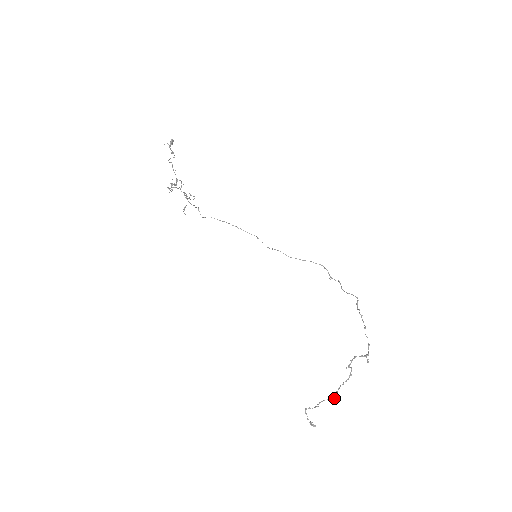
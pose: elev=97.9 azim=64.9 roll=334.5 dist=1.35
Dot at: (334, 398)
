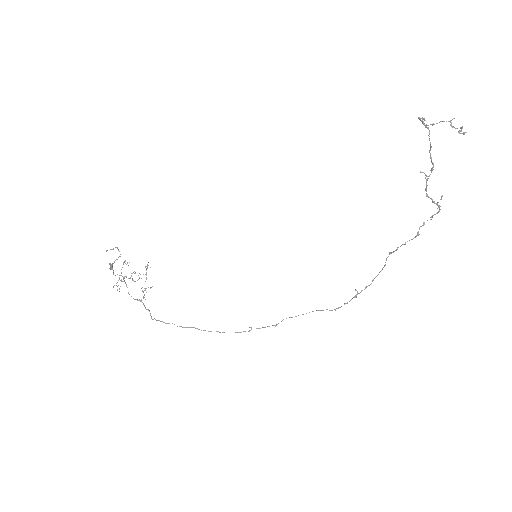
Dot at: occluded
